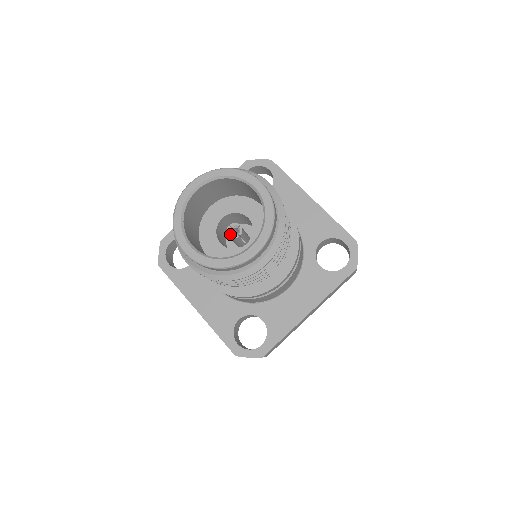
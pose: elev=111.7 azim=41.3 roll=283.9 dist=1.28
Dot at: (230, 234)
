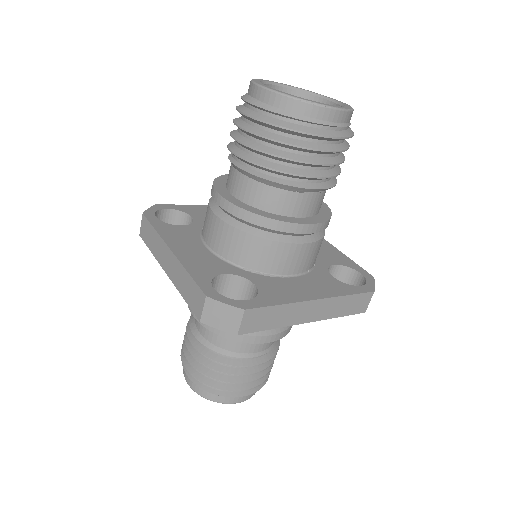
Dot at: occluded
